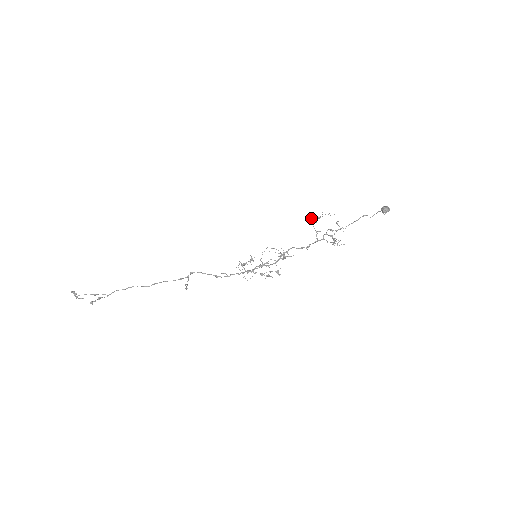
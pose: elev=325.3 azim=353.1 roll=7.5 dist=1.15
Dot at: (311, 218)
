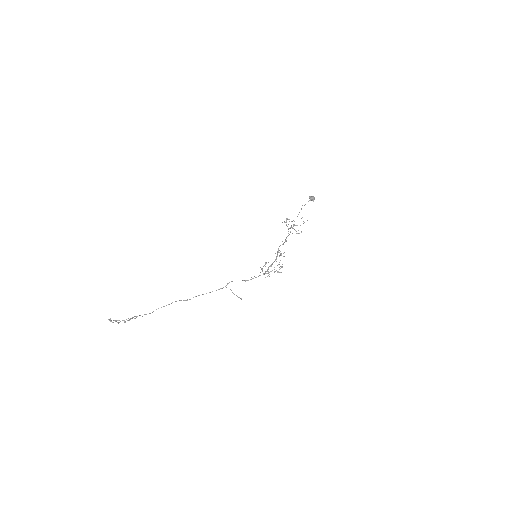
Dot at: occluded
